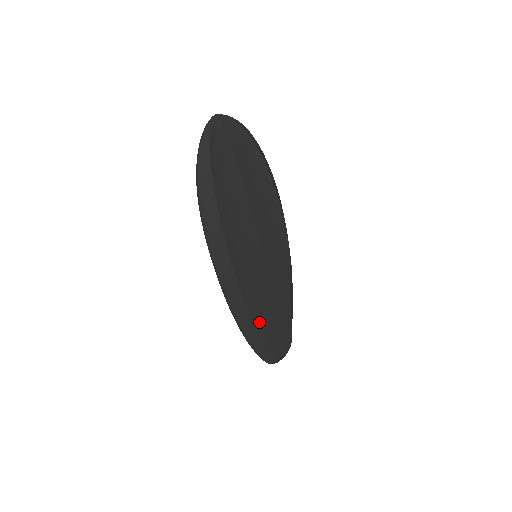
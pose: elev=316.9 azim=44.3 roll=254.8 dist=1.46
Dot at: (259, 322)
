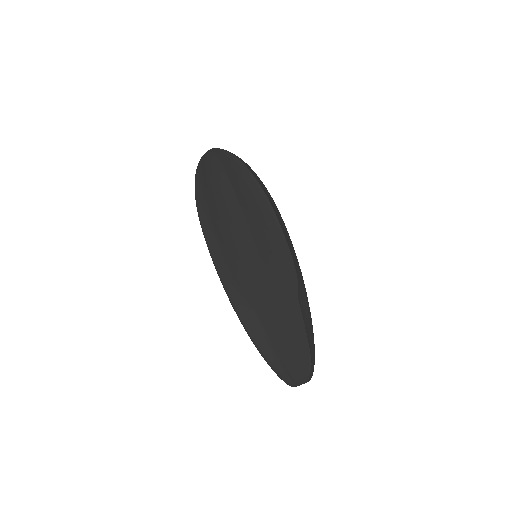
Dot at: (260, 317)
